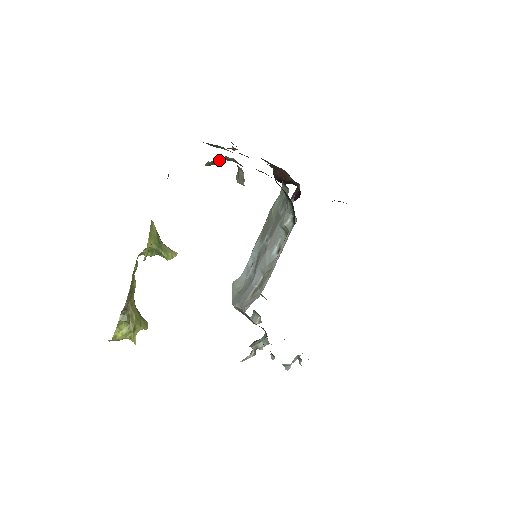
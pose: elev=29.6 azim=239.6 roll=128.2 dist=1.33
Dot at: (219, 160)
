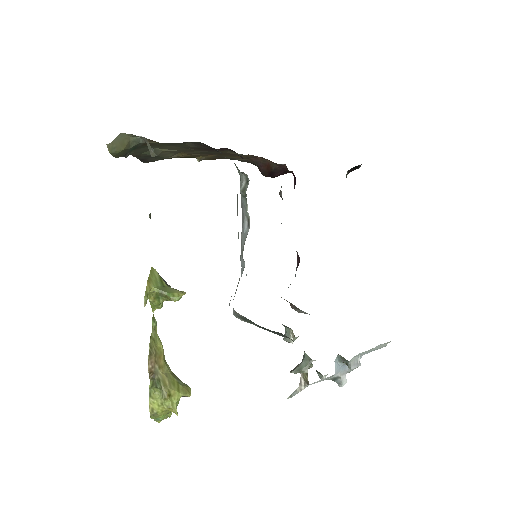
Dot at: (122, 142)
